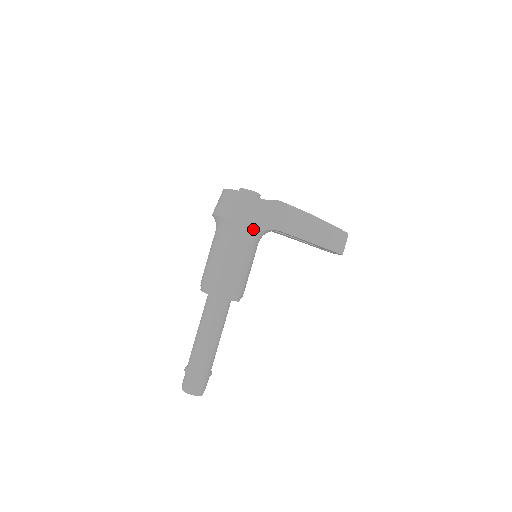
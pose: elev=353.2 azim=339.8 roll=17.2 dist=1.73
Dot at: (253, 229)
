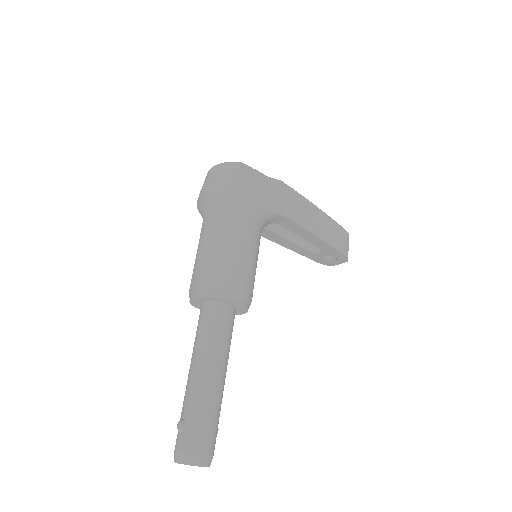
Dot at: (259, 209)
